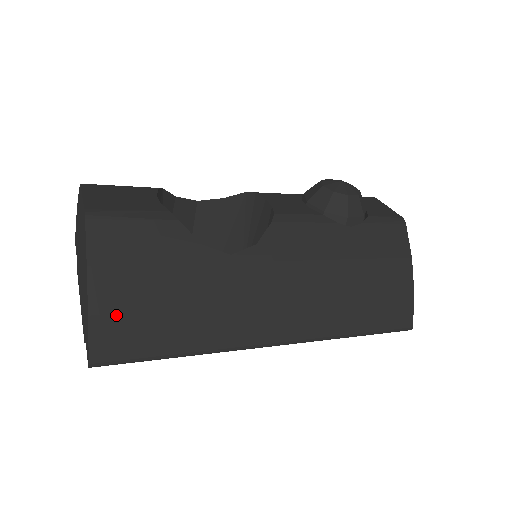
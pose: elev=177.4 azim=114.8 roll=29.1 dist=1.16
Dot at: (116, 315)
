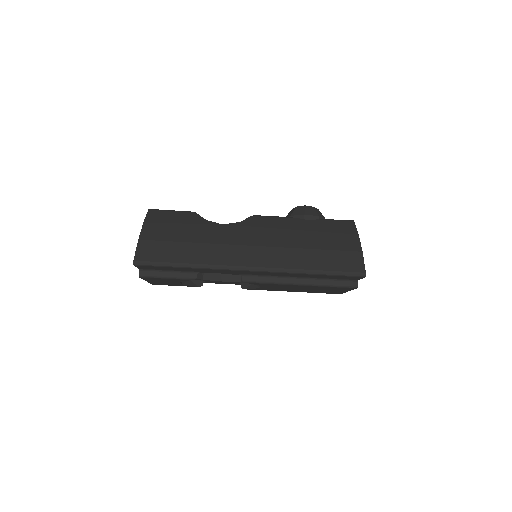
Dot at: (152, 241)
